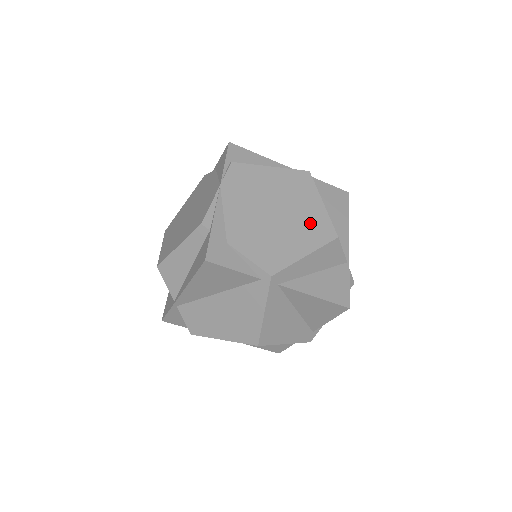
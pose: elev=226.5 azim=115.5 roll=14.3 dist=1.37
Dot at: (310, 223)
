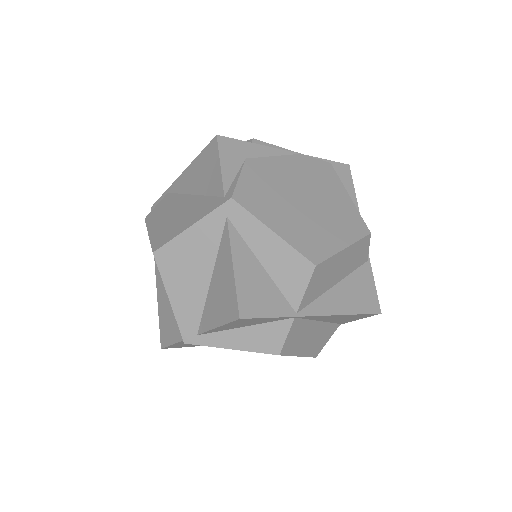
Dot at: (314, 235)
